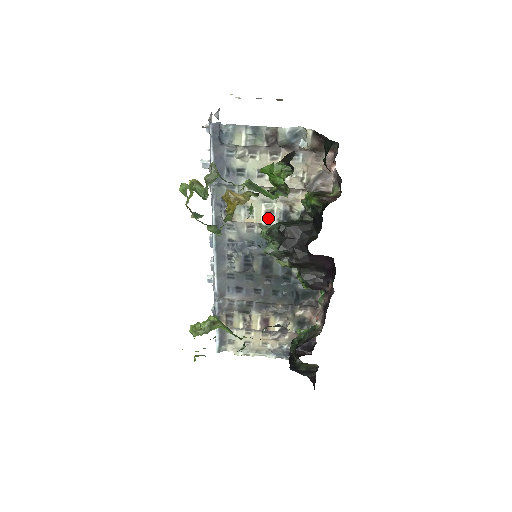
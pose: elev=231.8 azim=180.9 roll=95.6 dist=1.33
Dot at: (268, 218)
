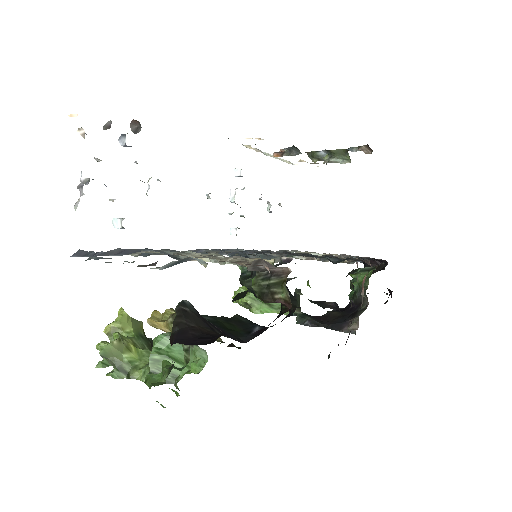
Dot at: occluded
